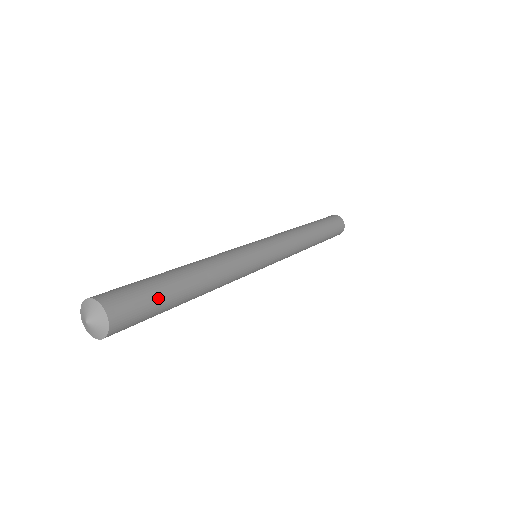
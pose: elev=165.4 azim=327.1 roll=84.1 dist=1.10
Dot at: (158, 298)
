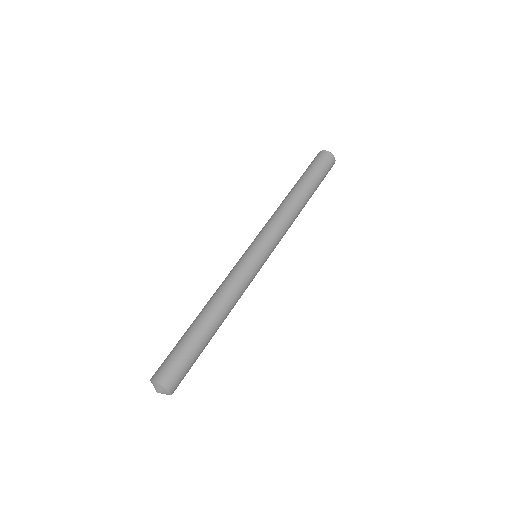
Dot at: (191, 354)
